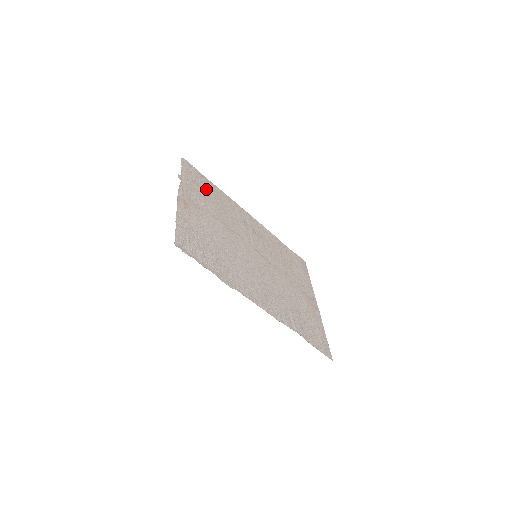
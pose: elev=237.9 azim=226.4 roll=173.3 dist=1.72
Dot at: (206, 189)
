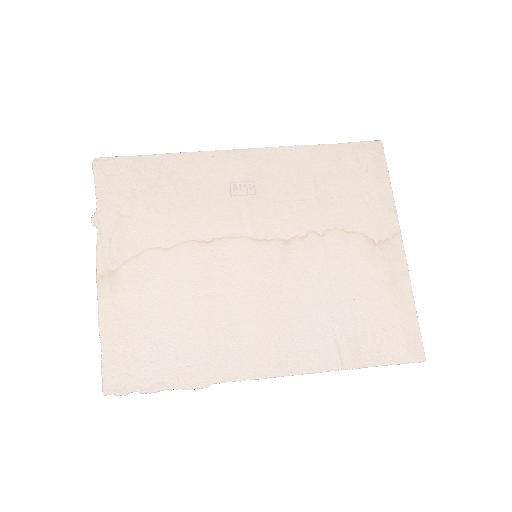
Dot at: (146, 189)
